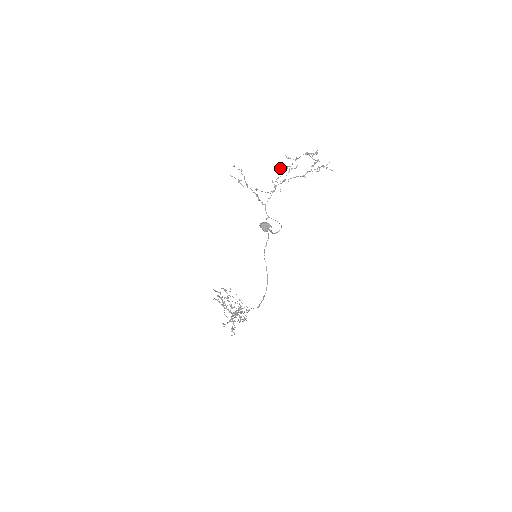
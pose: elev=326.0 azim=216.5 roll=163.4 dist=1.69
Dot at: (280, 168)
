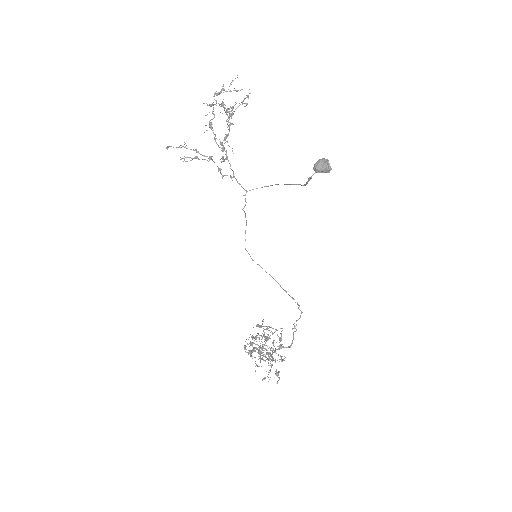
Dot at: occluded
